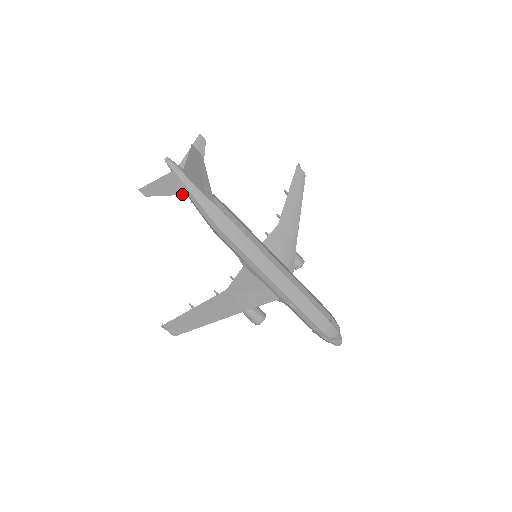
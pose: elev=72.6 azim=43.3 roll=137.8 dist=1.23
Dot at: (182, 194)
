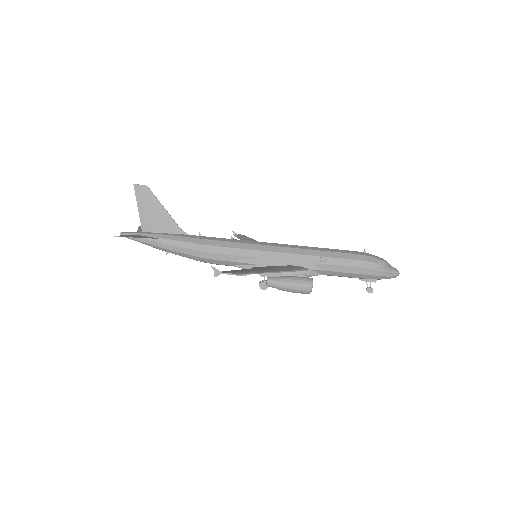
Dot at: occluded
